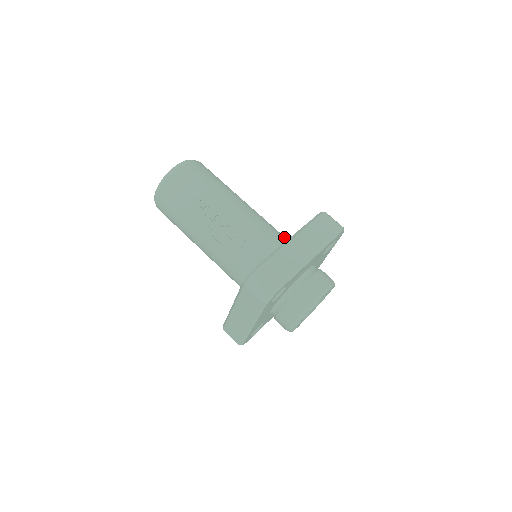
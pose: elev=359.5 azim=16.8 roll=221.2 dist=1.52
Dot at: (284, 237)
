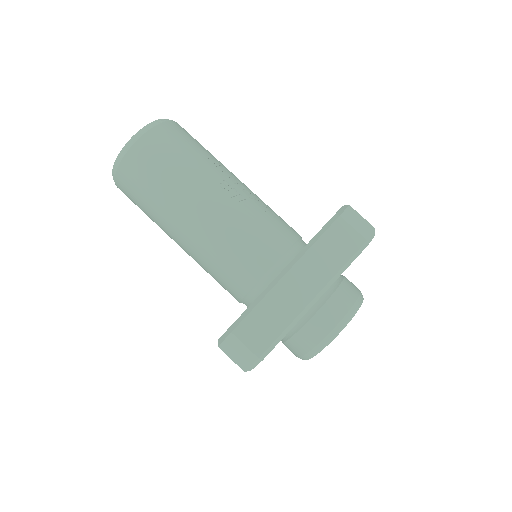
Dot at: occluded
